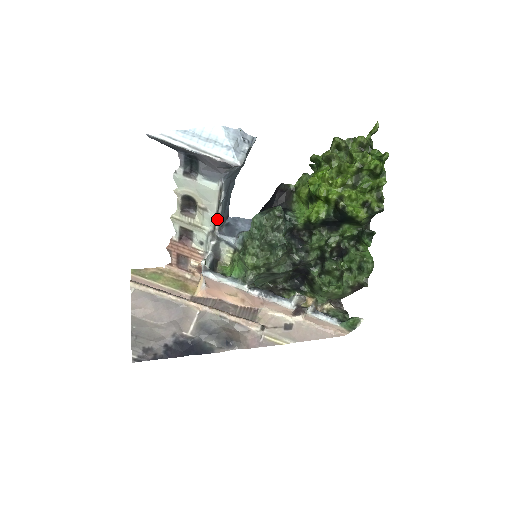
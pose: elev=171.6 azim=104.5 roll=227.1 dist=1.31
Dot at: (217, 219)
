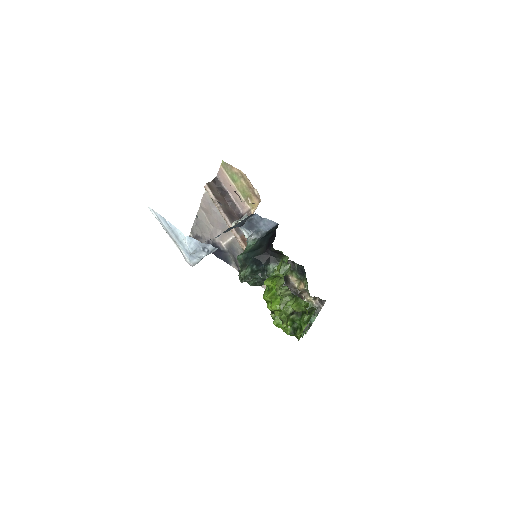
Dot at: occluded
